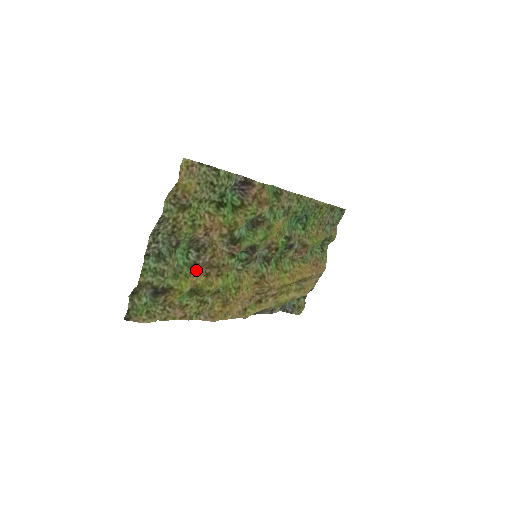
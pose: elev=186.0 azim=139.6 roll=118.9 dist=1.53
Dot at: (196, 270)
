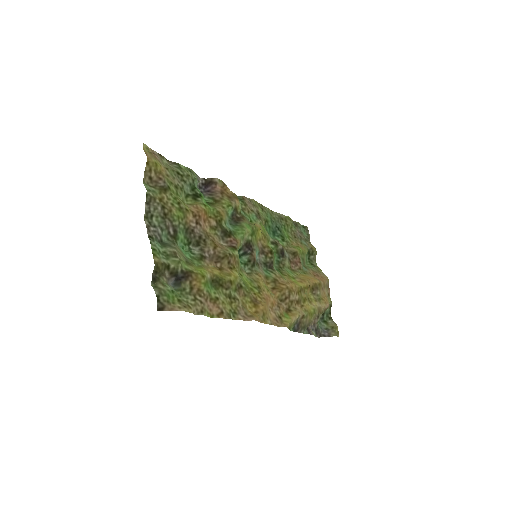
Dot at: (207, 264)
